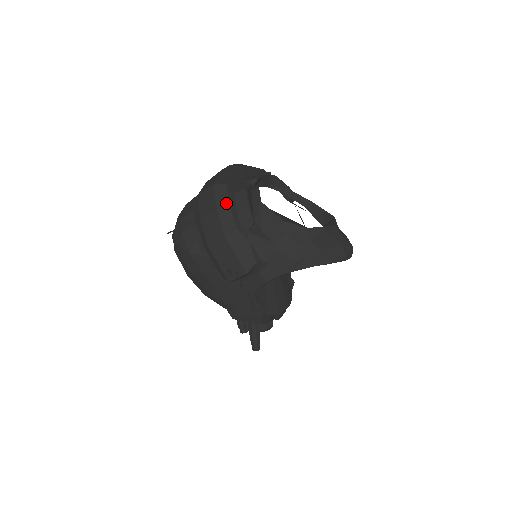
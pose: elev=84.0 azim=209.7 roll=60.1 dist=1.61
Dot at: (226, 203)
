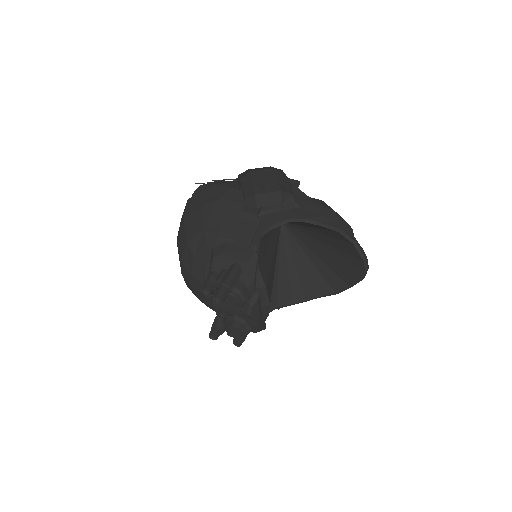
Dot at: occluded
